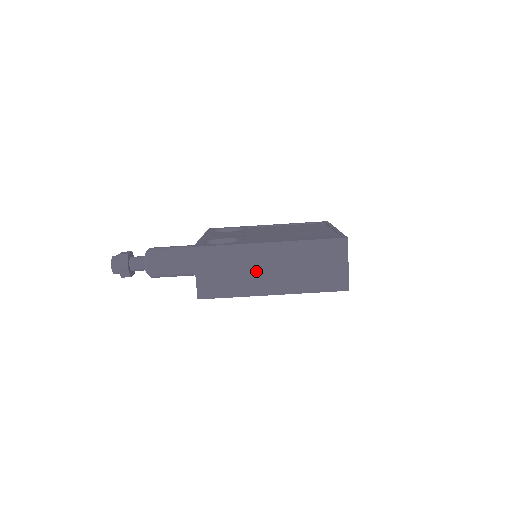
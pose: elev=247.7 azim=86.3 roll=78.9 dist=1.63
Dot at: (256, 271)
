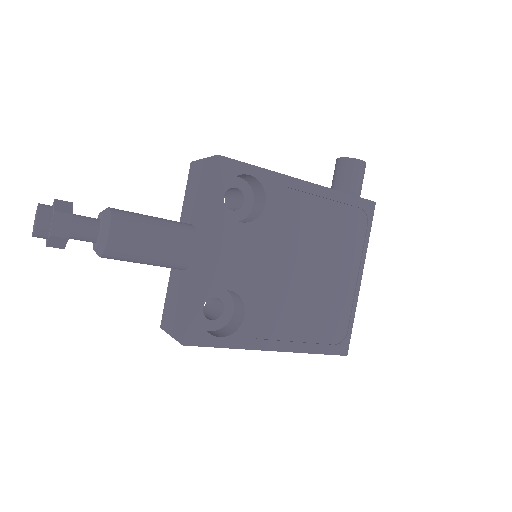
Dot at: occluded
